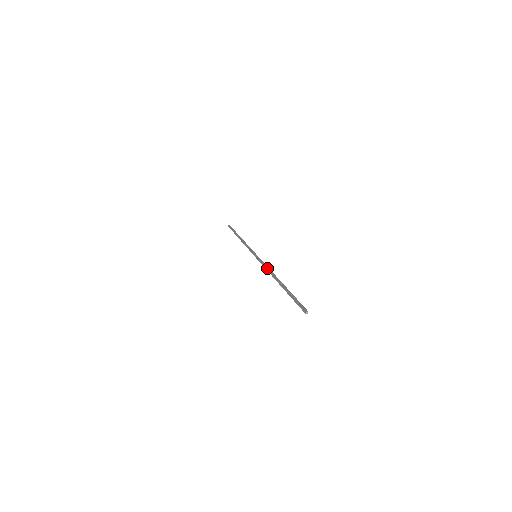
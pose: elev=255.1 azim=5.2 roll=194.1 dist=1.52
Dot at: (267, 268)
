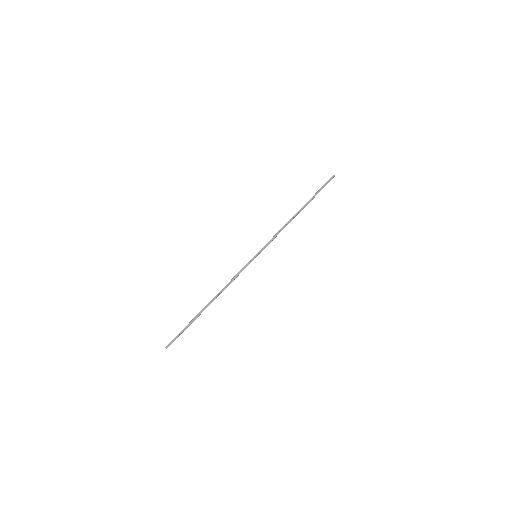
Dot at: (229, 282)
